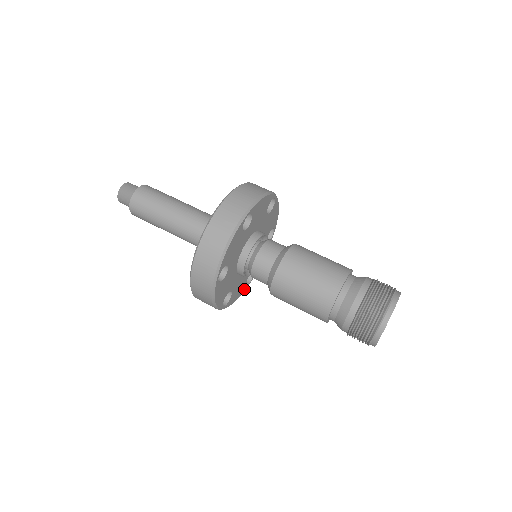
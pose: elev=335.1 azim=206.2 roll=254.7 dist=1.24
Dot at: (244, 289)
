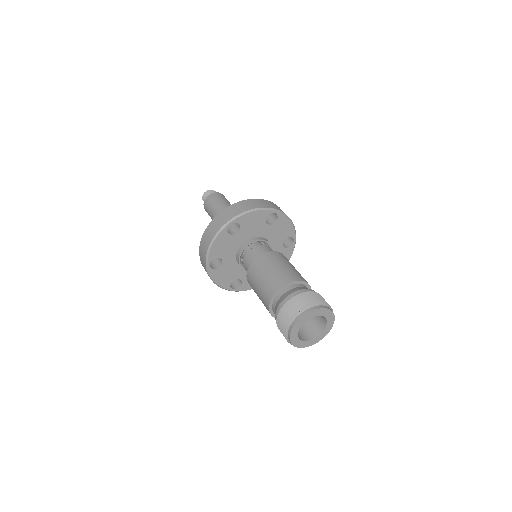
Dot at: occluded
